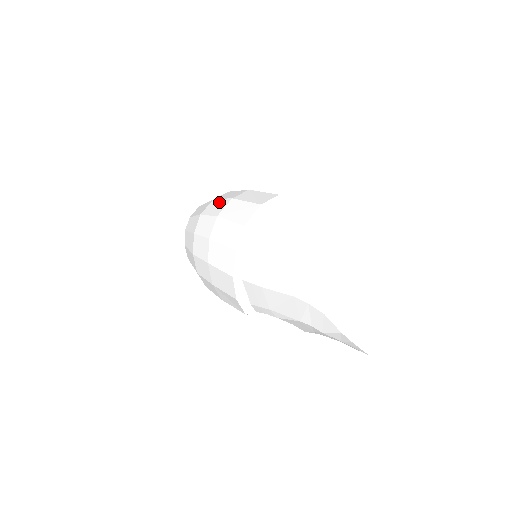
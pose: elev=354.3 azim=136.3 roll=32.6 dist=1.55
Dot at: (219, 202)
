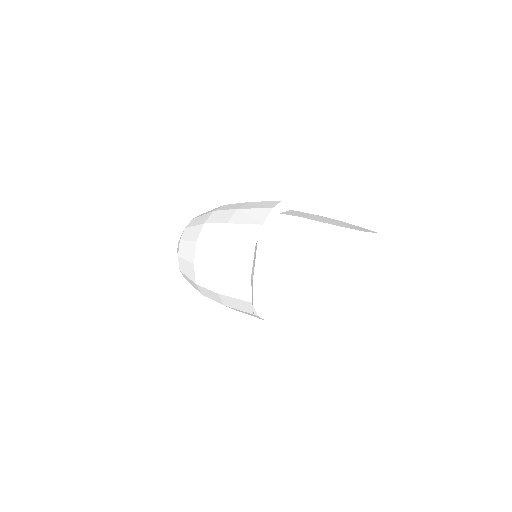
Dot at: (204, 272)
